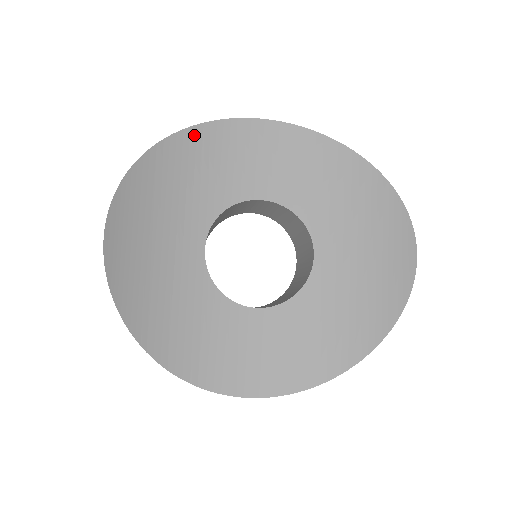
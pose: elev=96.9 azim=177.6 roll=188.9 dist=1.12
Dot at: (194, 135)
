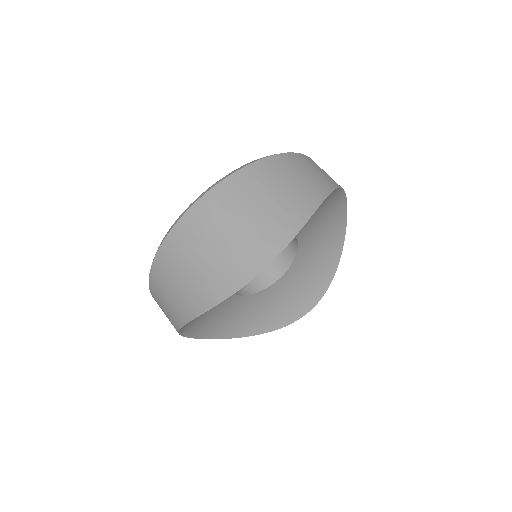
Dot at: occluded
